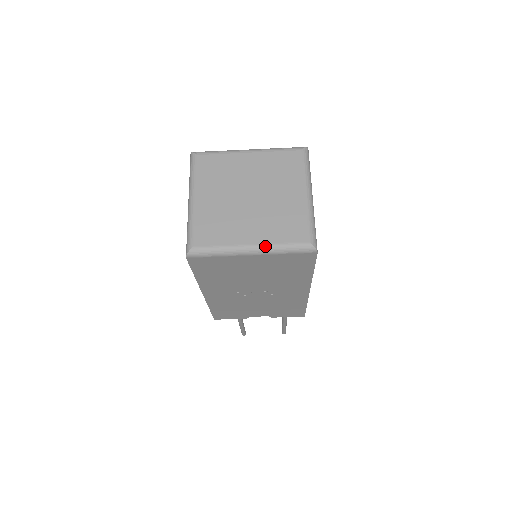
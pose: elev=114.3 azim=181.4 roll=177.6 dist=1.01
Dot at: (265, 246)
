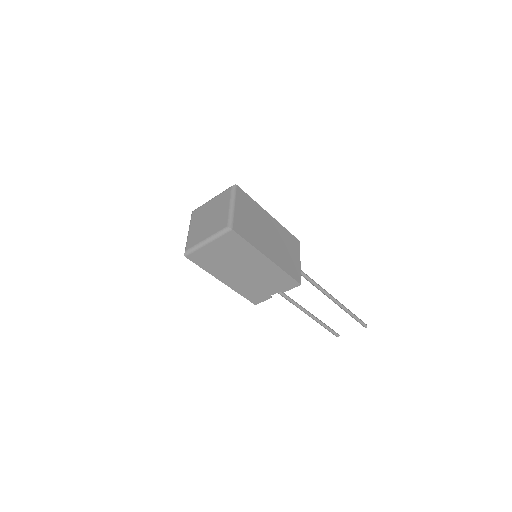
Dot at: (211, 237)
